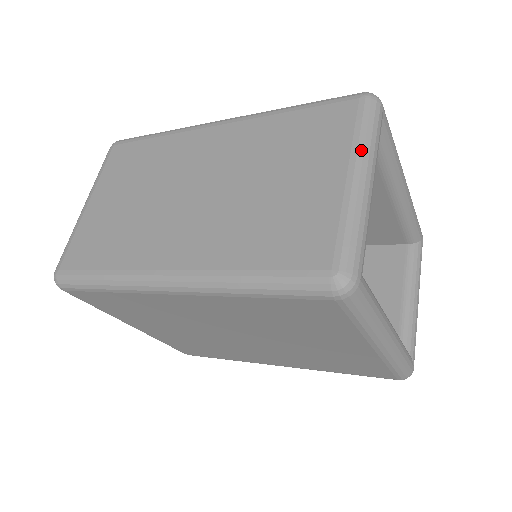
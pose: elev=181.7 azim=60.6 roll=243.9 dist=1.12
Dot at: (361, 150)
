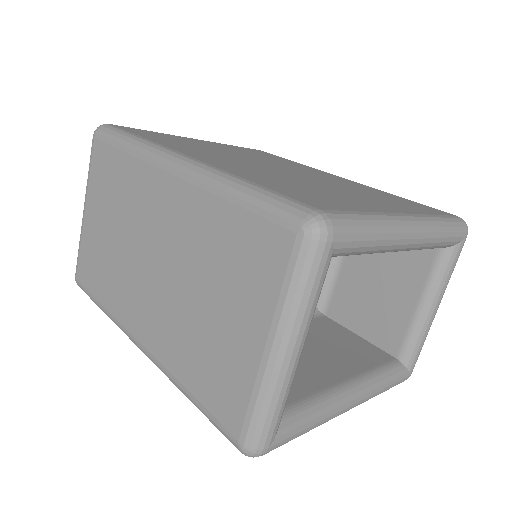
Dot at: (285, 317)
